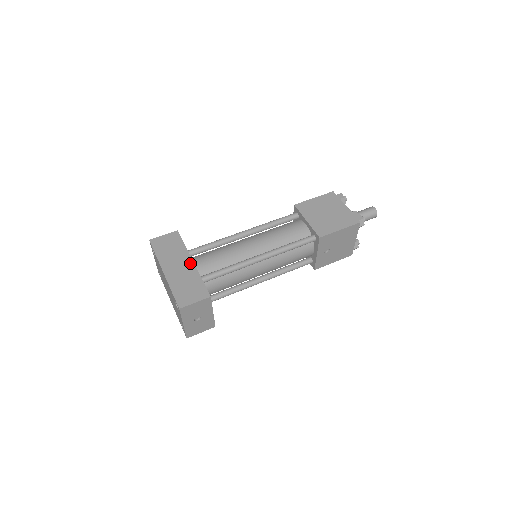
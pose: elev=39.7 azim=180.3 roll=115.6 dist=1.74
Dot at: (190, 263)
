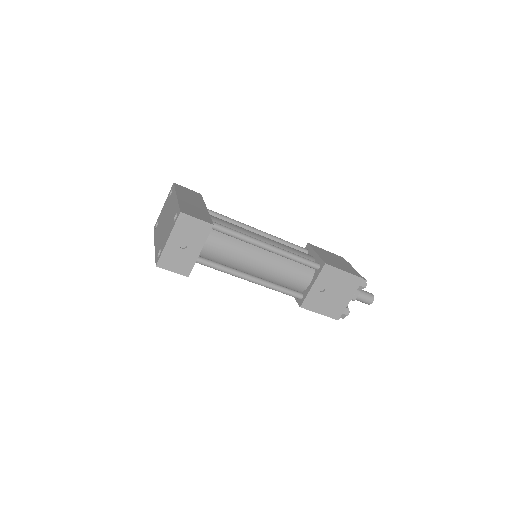
Dot at: (204, 207)
